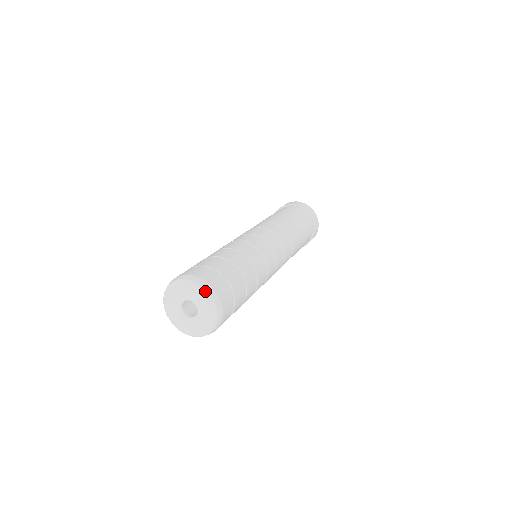
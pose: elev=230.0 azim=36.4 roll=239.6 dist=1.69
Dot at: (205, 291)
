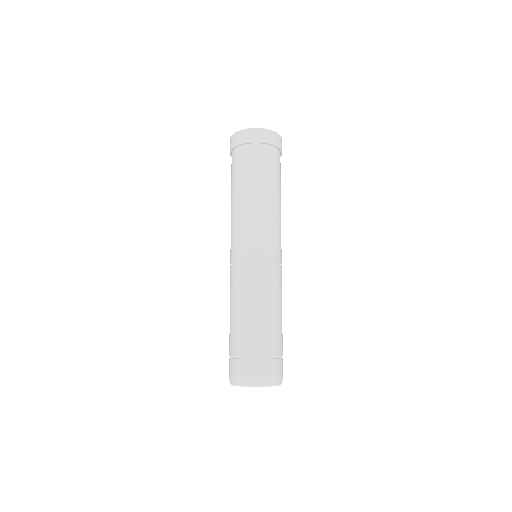
Dot at: occluded
